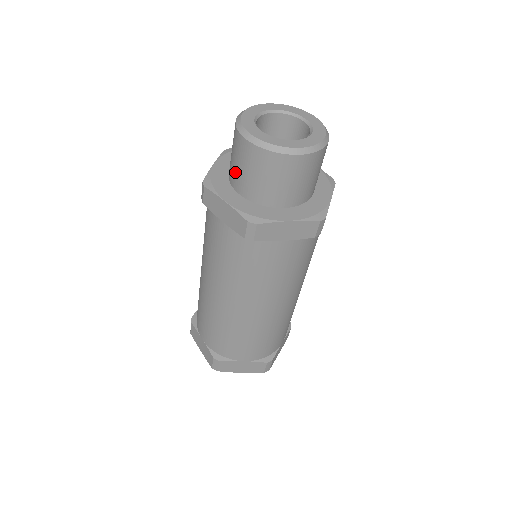
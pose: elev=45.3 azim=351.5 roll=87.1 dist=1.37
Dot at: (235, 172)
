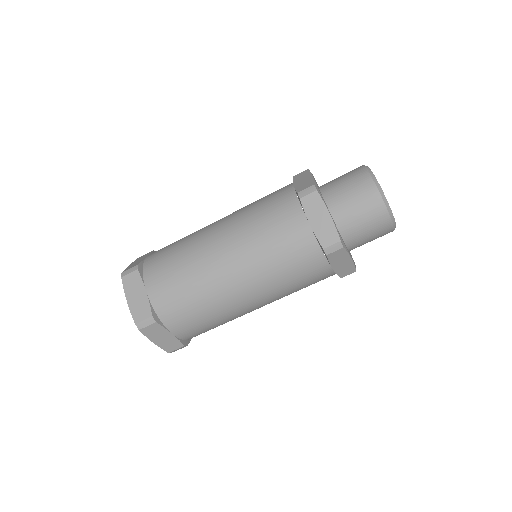
Dot at: (332, 180)
